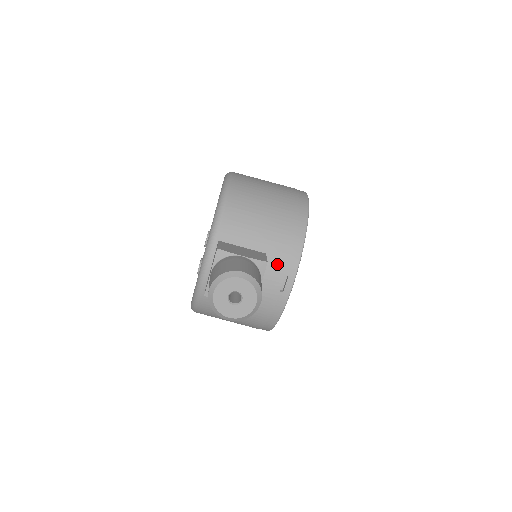
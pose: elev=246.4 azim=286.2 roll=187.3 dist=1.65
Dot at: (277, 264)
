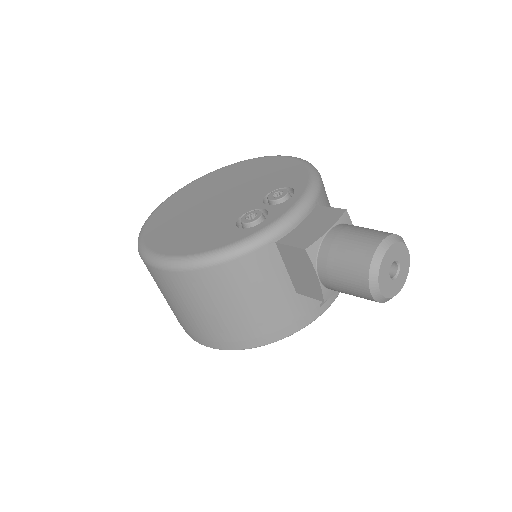
Dot at: occluded
